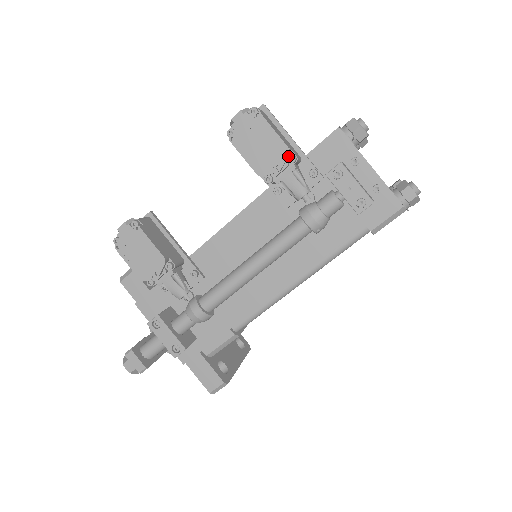
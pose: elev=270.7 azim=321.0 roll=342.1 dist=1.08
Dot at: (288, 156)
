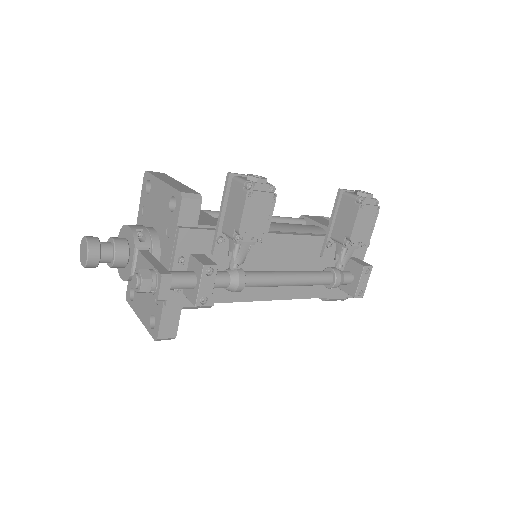
Dot at: (365, 242)
